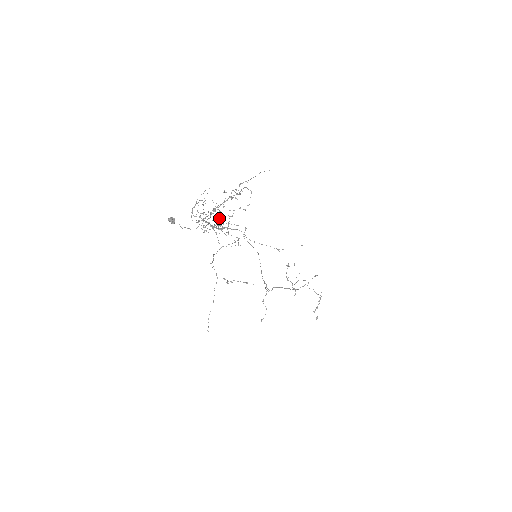
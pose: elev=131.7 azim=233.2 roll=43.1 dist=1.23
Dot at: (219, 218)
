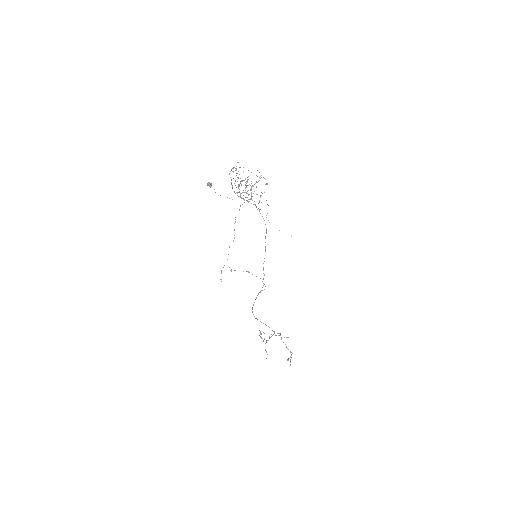
Dot at: occluded
